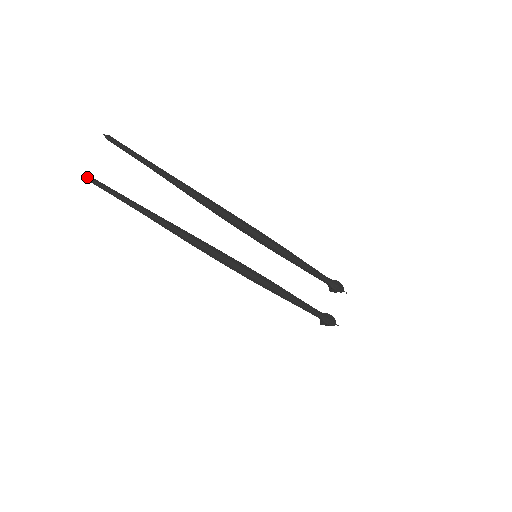
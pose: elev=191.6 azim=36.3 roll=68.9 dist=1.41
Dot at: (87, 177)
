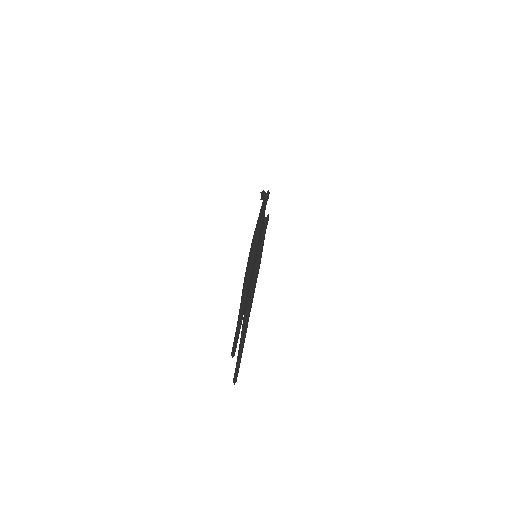
Dot at: occluded
